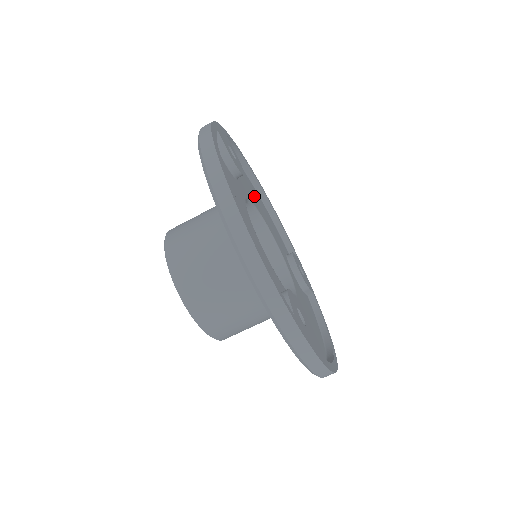
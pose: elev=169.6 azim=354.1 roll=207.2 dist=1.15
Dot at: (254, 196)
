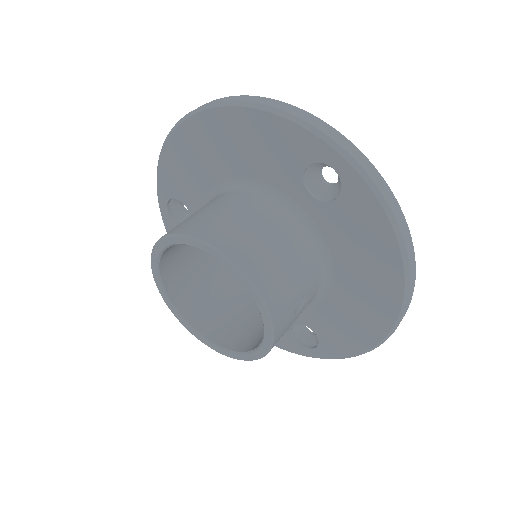
Dot at: occluded
